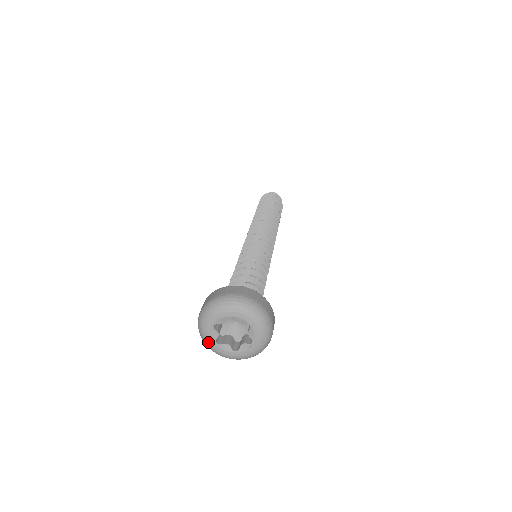
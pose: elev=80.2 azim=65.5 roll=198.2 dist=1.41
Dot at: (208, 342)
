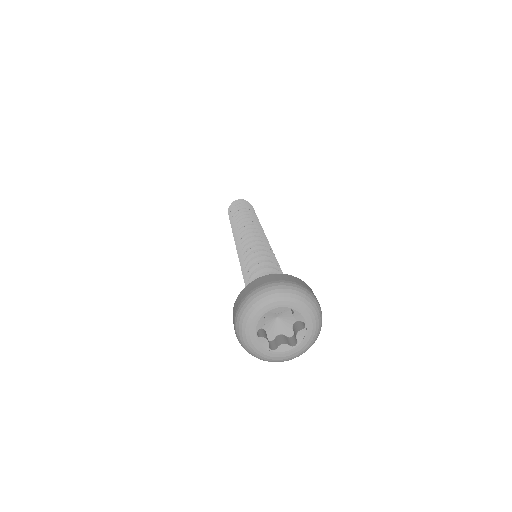
Dot at: (262, 355)
